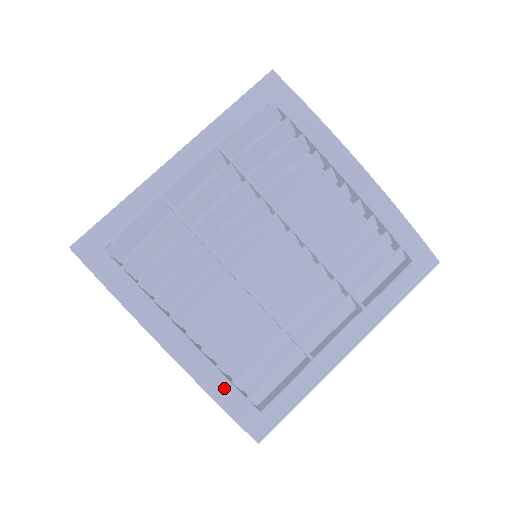
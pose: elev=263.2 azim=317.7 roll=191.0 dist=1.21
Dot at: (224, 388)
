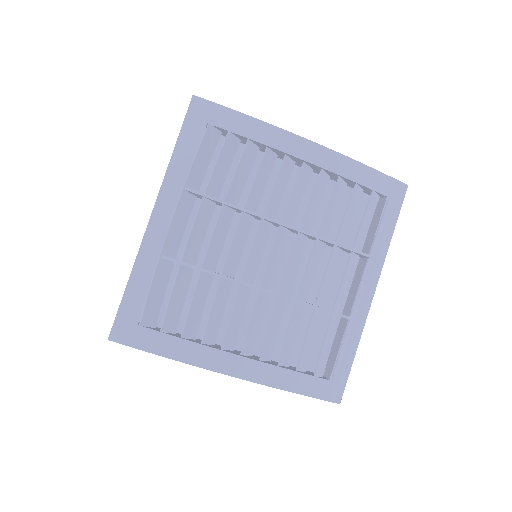
Dot at: (293, 379)
